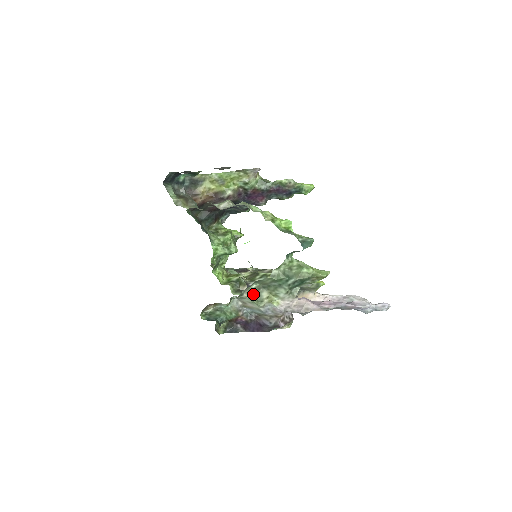
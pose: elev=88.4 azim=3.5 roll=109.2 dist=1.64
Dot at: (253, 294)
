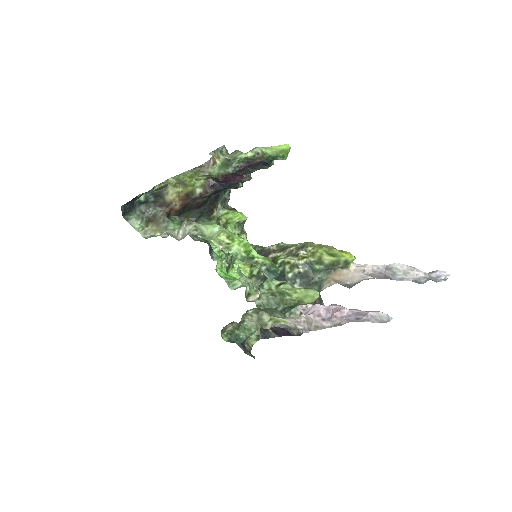
Dot at: (254, 319)
